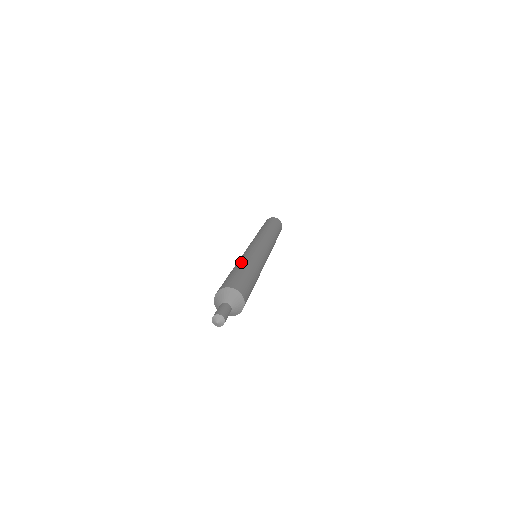
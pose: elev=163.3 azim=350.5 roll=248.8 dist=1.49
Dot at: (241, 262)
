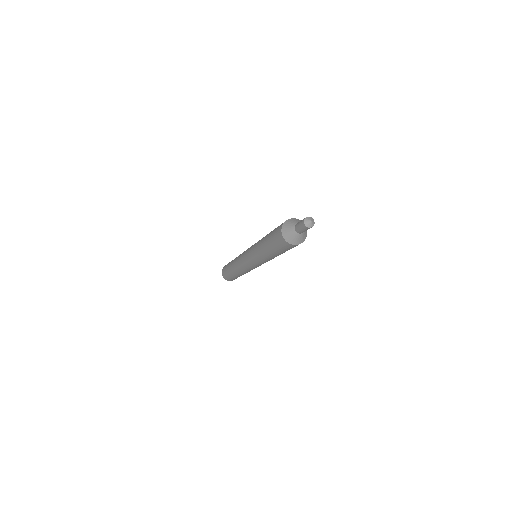
Dot at: occluded
